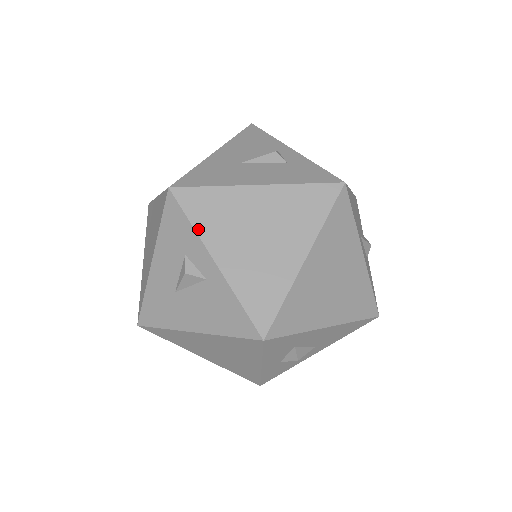
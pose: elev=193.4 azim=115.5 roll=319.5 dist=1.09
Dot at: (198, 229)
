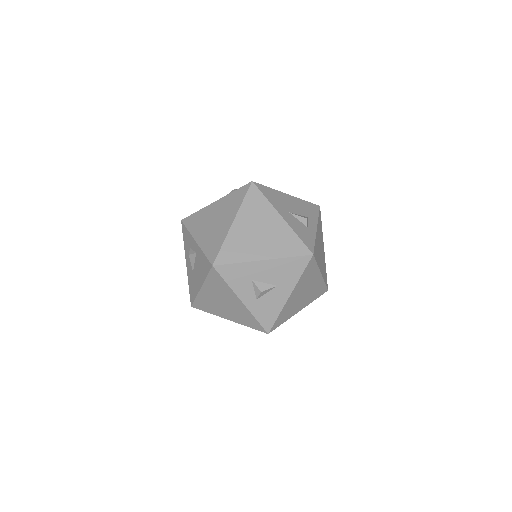
Dot at: (190, 231)
